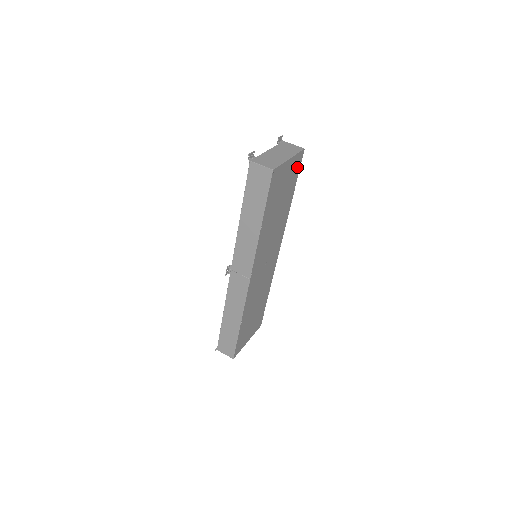
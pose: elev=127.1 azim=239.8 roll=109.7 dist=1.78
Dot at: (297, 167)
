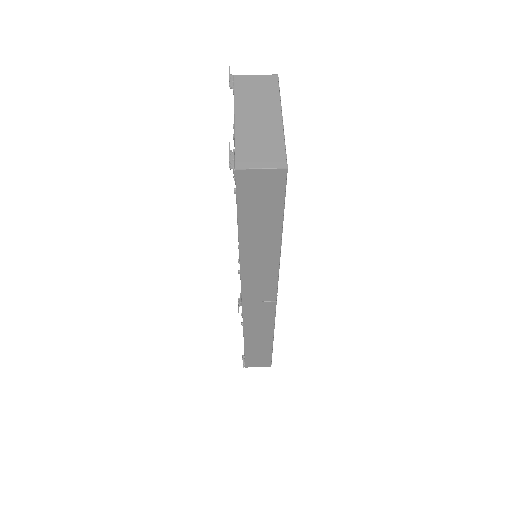
Dot at: occluded
